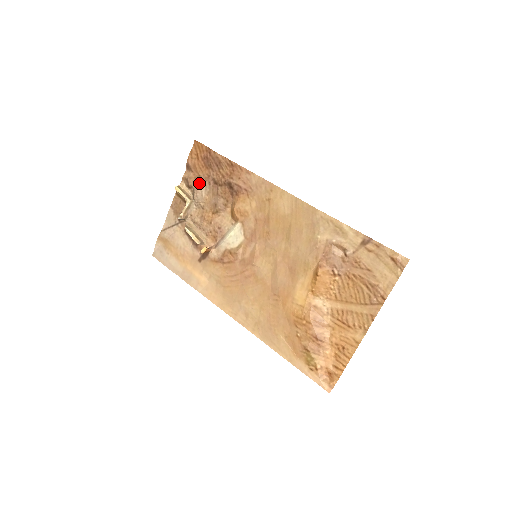
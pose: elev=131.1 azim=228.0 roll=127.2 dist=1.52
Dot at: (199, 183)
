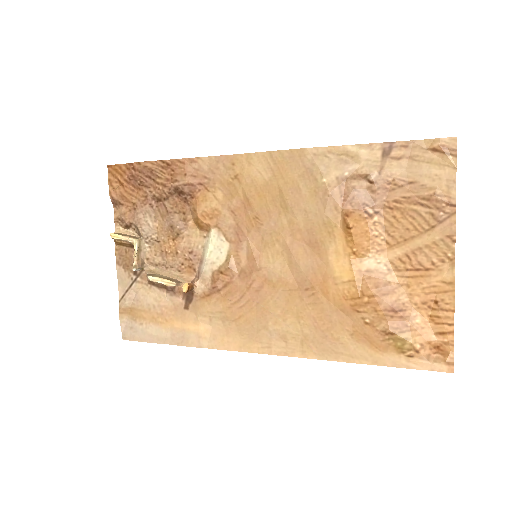
Dot at: (138, 213)
